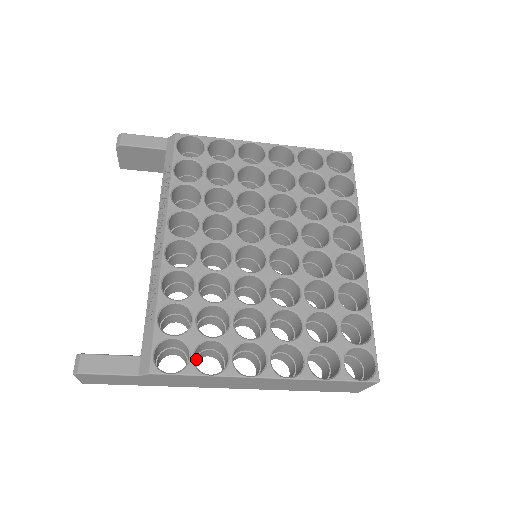
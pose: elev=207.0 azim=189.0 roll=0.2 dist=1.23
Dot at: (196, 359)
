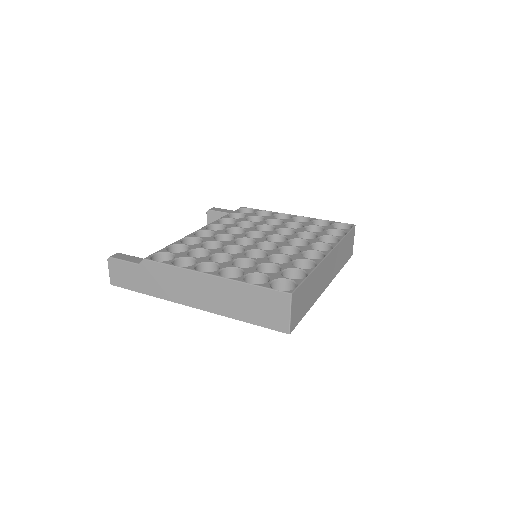
Dot at: occluded
